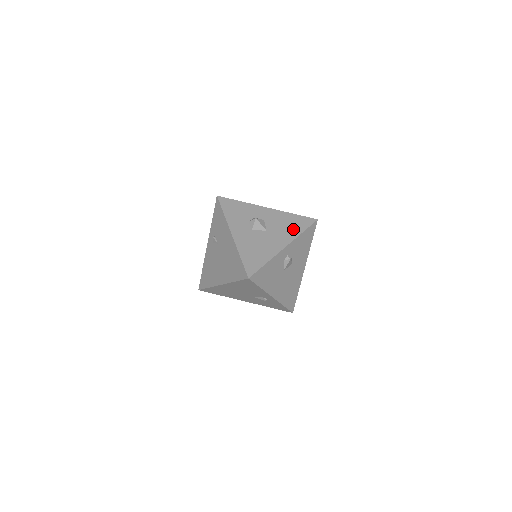
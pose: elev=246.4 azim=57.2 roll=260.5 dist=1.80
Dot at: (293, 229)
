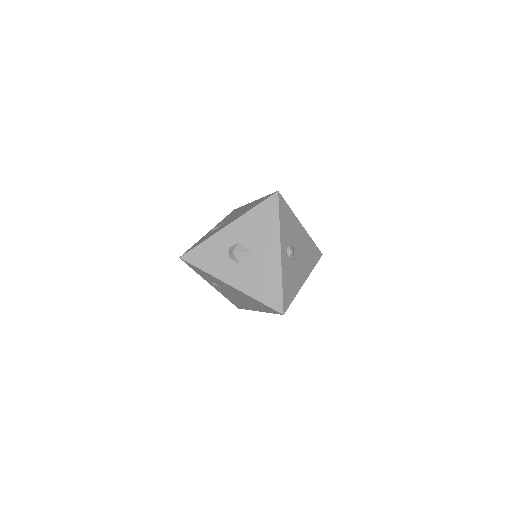
Dot at: (269, 226)
